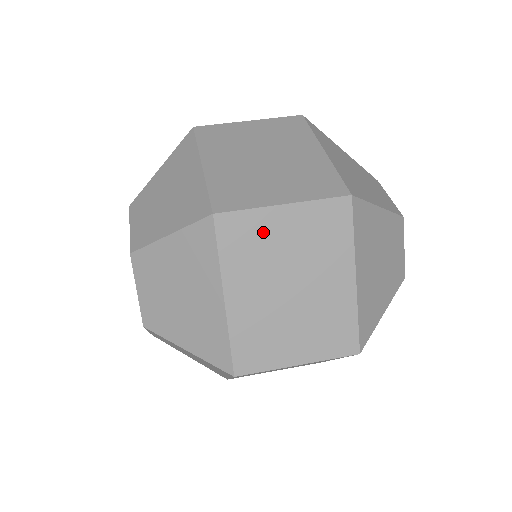
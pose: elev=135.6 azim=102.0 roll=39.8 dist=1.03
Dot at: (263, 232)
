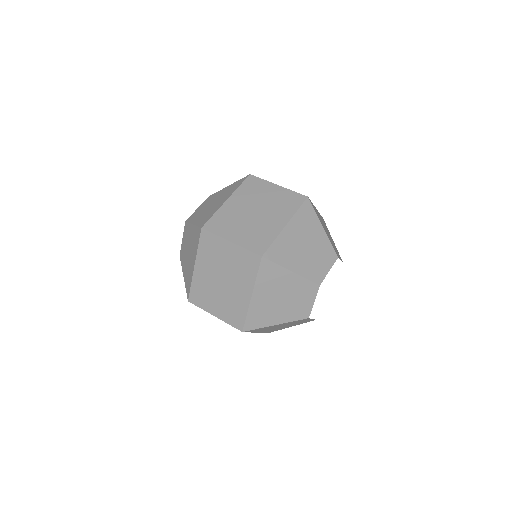
Dot at: (218, 248)
